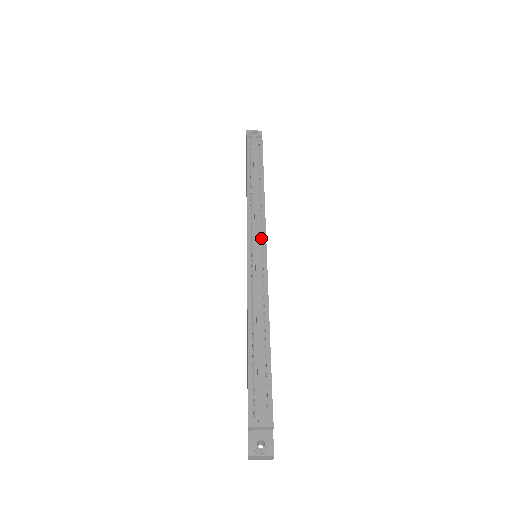
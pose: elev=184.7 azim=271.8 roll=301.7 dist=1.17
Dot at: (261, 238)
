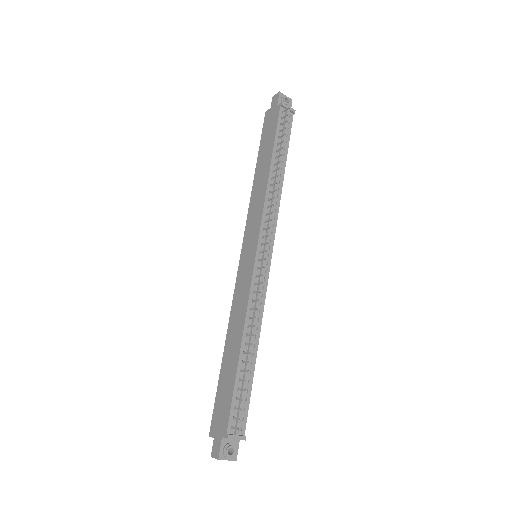
Dot at: (270, 244)
